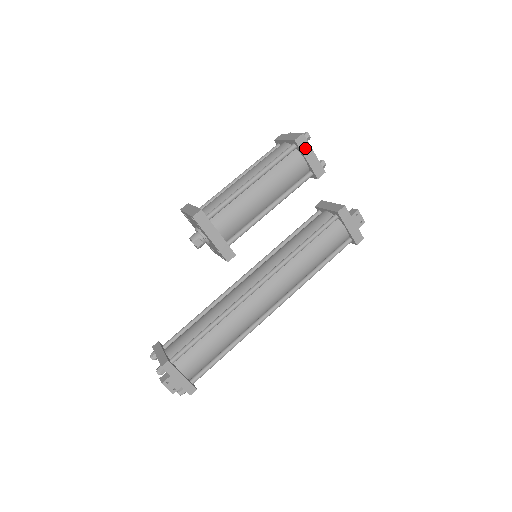
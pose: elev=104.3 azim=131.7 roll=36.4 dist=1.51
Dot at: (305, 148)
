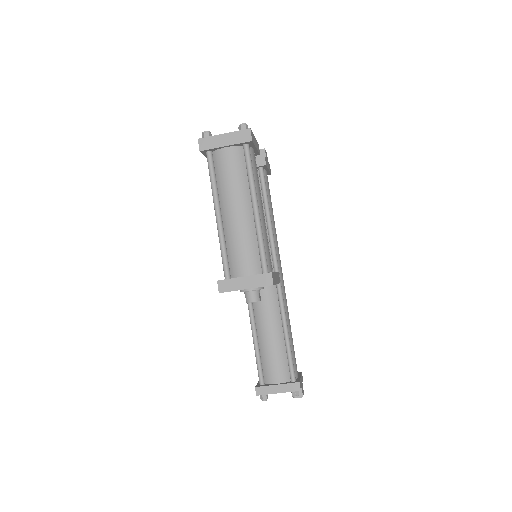
Dot at: (253, 139)
